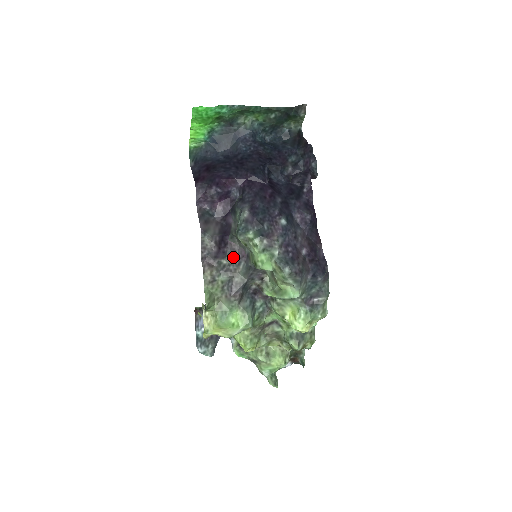
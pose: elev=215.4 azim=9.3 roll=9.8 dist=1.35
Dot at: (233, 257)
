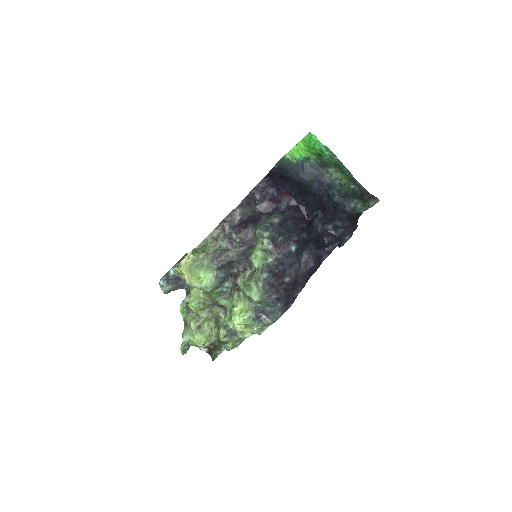
Dot at: (242, 239)
